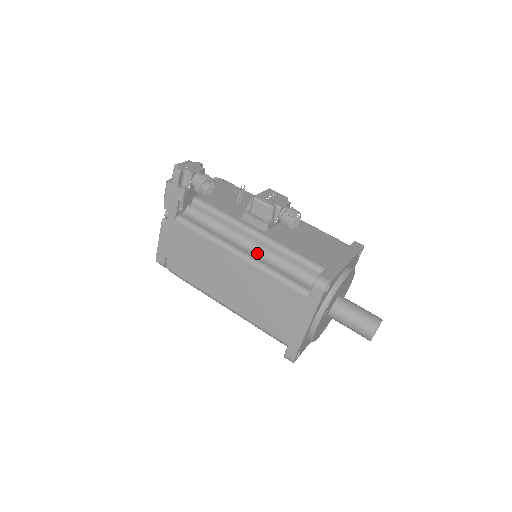
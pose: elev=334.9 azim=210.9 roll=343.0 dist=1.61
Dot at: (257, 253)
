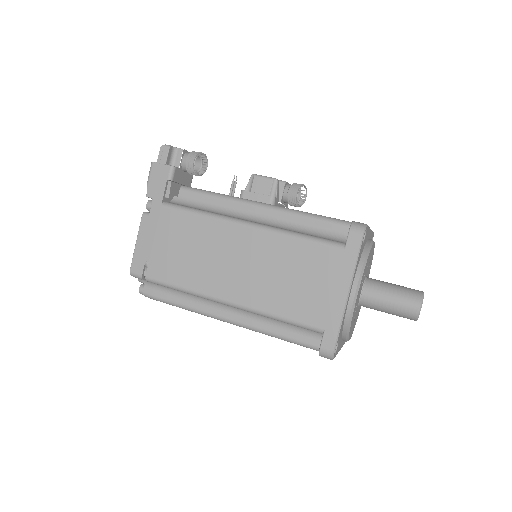
Dot at: (268, 224)
